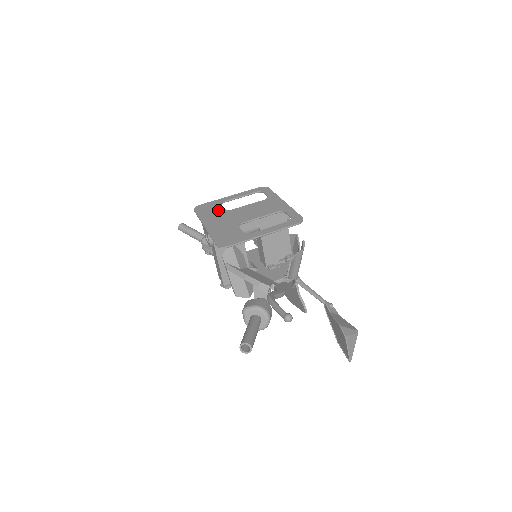
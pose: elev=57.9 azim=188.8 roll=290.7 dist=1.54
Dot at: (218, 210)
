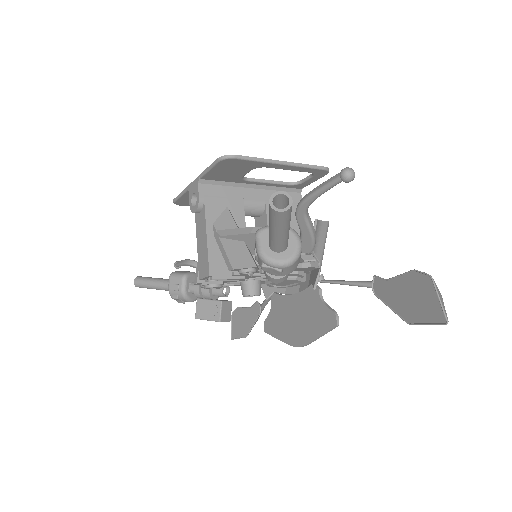
Dot at: occluded
